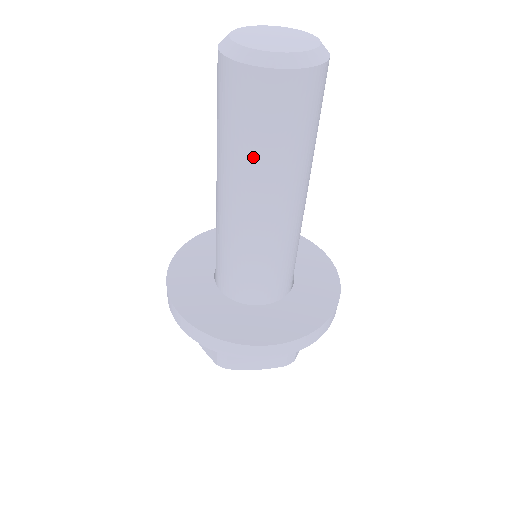
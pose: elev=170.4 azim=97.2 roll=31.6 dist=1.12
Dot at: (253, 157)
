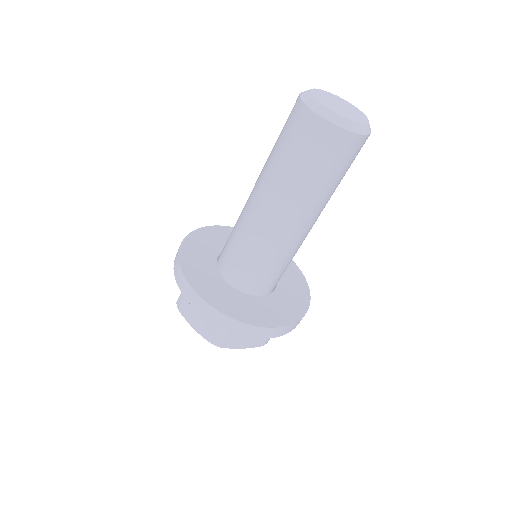
Dot at: (308, 186)
